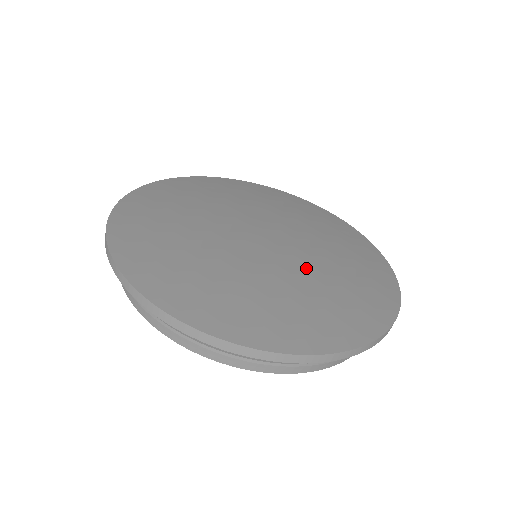
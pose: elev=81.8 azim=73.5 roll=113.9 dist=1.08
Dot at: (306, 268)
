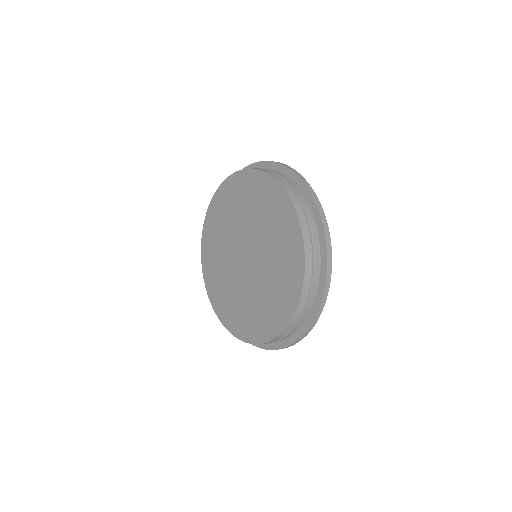
Dot at: occluded
